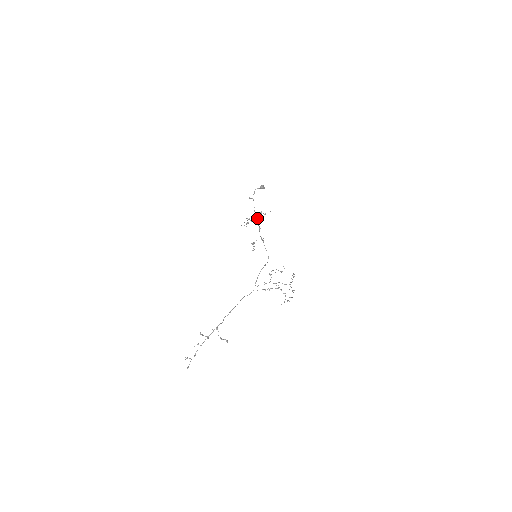
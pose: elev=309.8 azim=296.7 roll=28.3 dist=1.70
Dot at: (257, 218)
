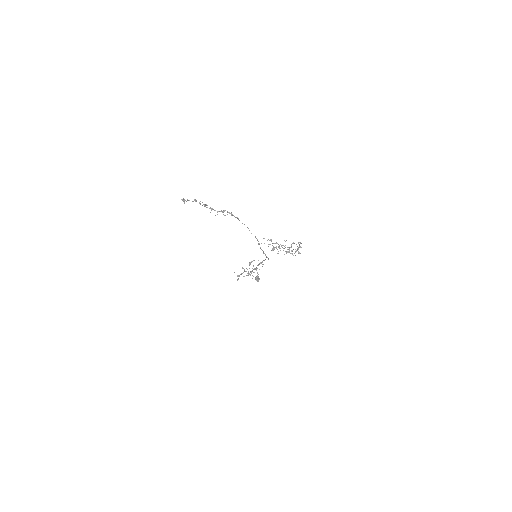
Dot at: (254, 269)
